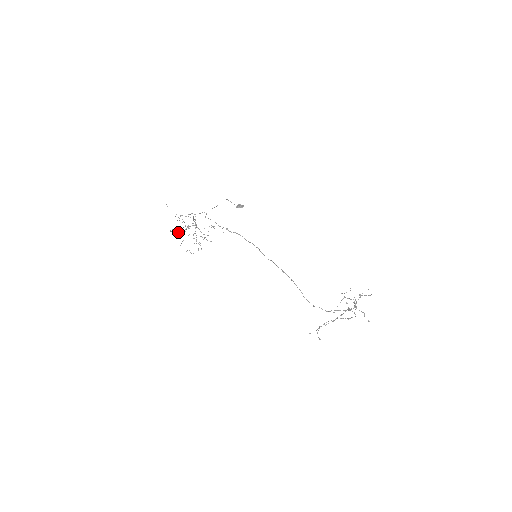
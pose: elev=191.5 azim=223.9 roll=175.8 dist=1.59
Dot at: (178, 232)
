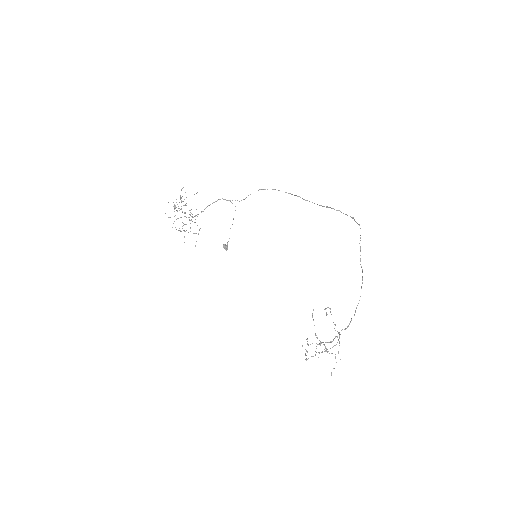
Dot at: occluded
